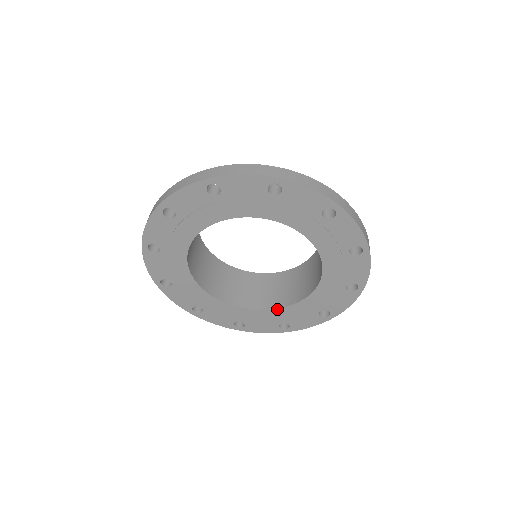
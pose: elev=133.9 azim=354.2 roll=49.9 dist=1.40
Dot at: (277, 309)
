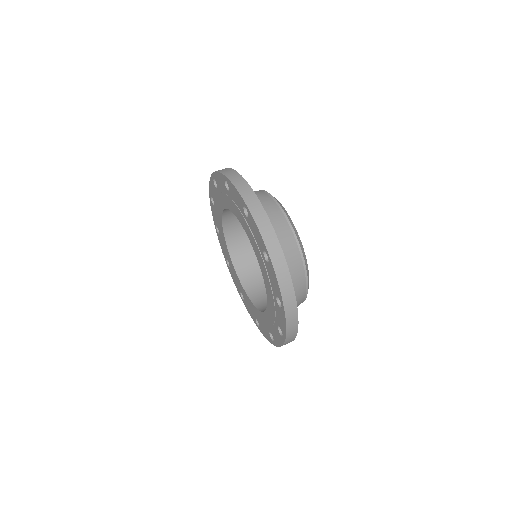
Dot at: (263, 312)
